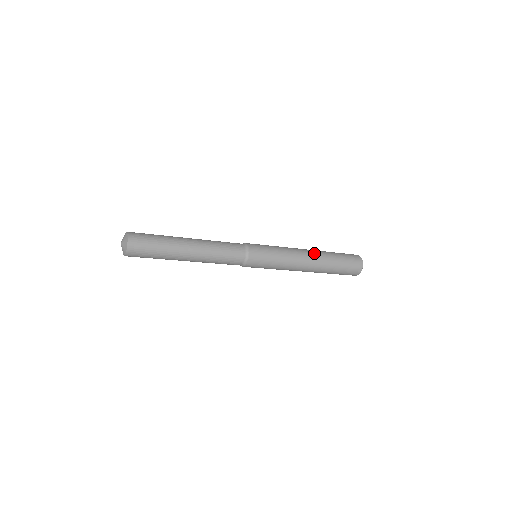
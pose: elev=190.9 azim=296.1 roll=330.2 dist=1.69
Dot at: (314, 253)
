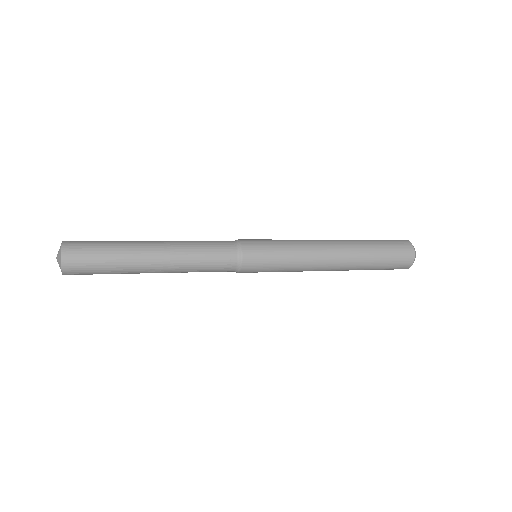
Dot at: (342, 258)
